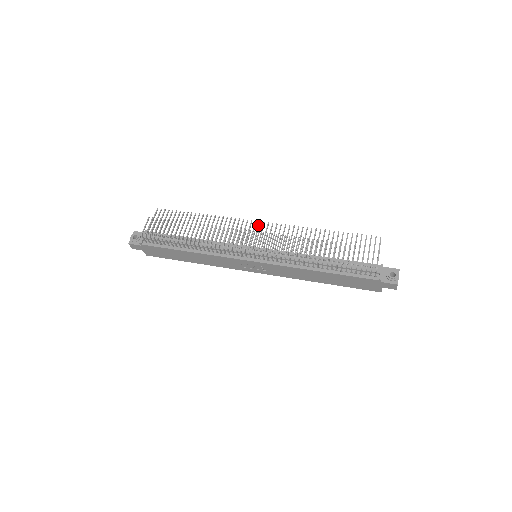
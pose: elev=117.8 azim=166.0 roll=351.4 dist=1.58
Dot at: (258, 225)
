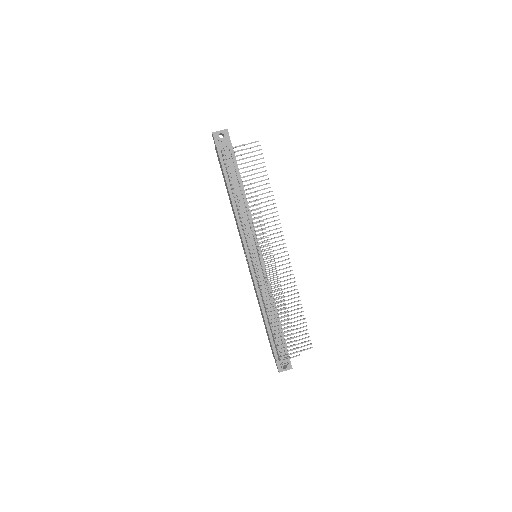
Dot at: (282, 248)
